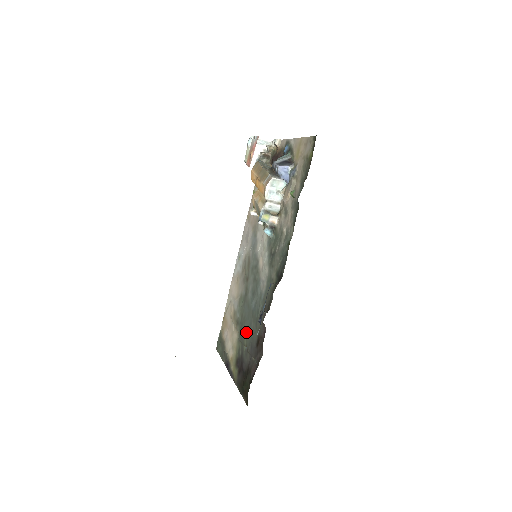
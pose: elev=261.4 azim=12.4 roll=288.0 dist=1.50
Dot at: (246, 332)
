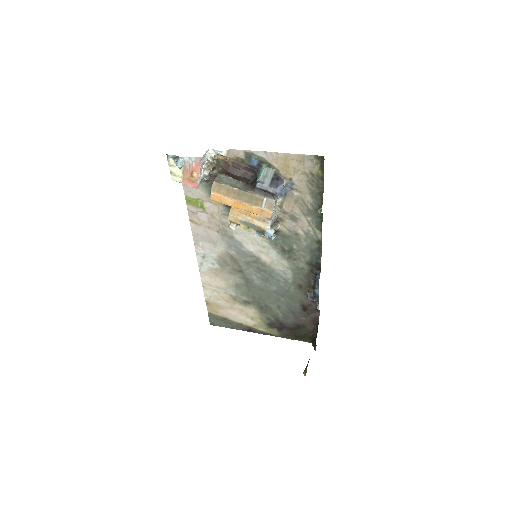
Dot at: (274, 306)
